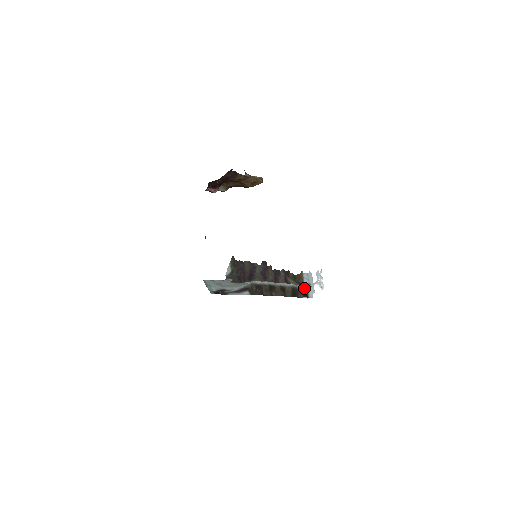
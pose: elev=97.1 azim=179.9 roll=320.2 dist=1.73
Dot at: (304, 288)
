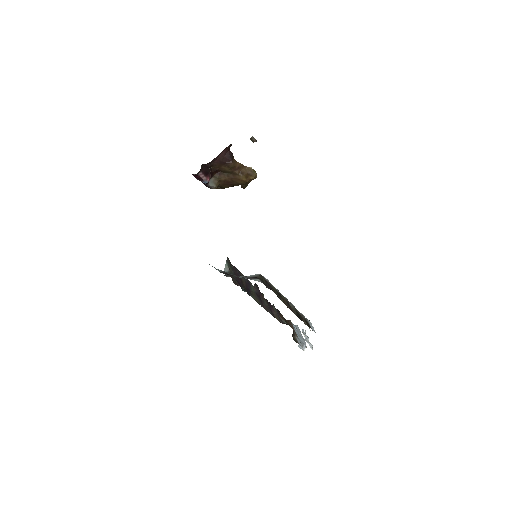
Dot at: (305, 318)
